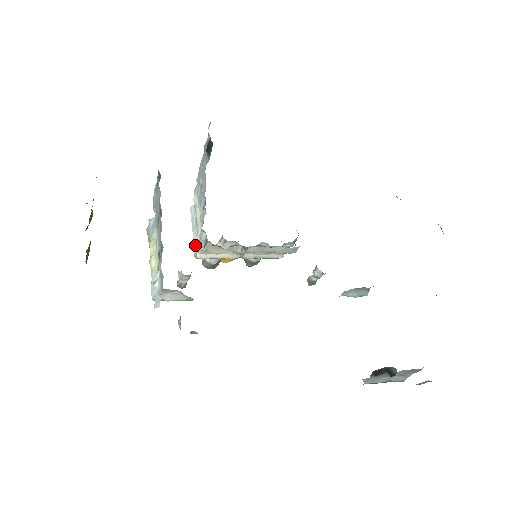
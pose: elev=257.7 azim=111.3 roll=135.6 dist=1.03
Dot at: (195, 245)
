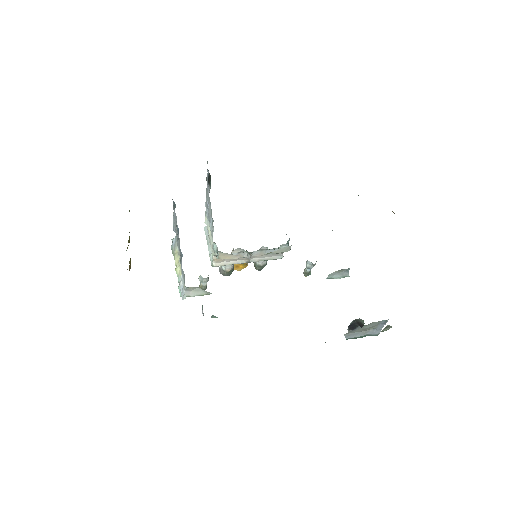
Dot at: (211, 256)
